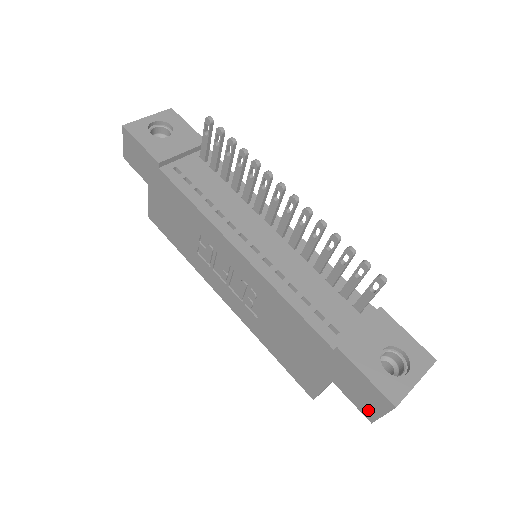
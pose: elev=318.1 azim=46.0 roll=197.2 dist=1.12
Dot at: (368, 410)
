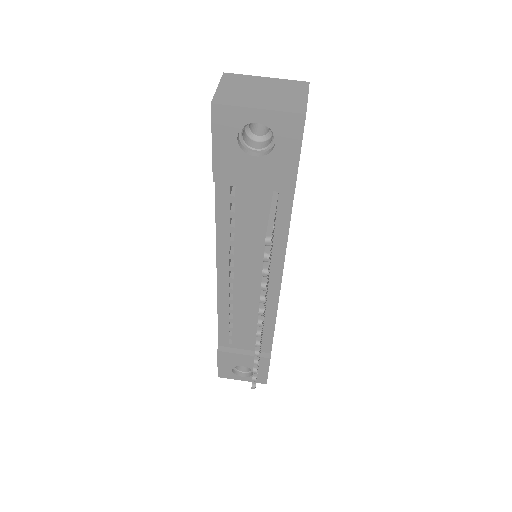
Dot at: occluded
